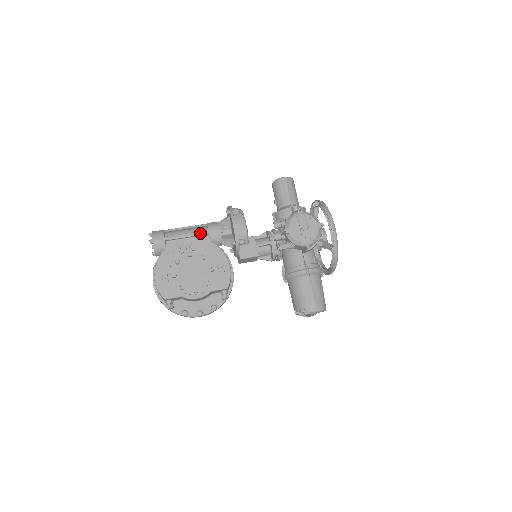
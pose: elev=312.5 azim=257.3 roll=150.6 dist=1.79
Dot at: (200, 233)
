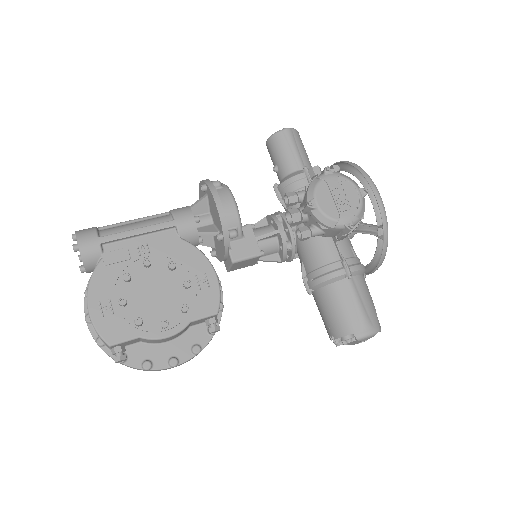
Dot at: (161, 226)
